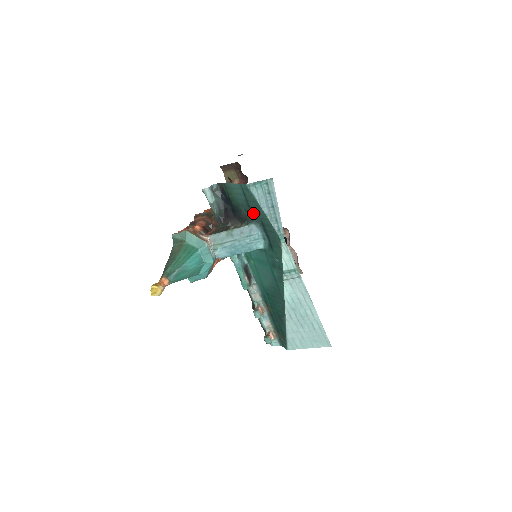
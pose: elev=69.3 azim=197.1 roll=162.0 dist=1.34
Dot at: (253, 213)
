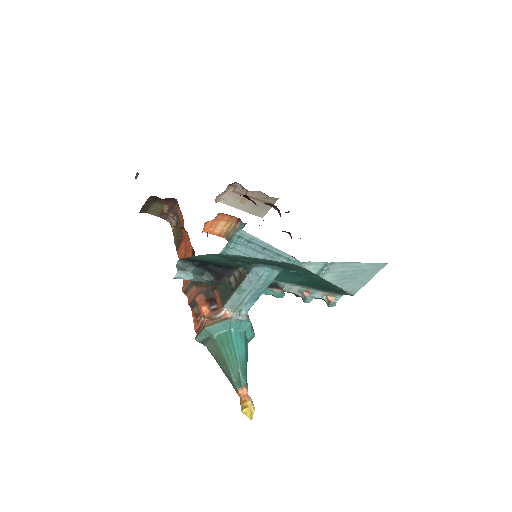
Dot at: (245, 262)
